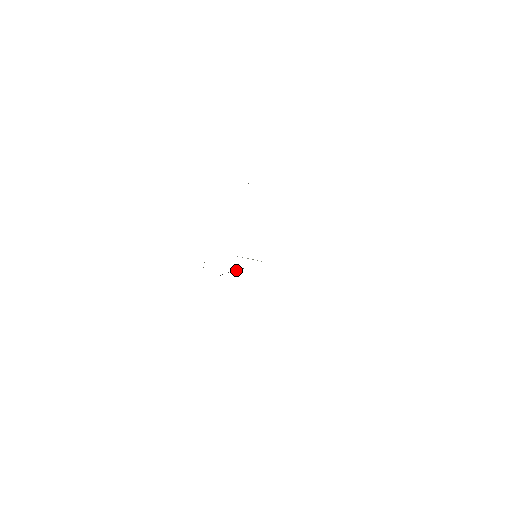
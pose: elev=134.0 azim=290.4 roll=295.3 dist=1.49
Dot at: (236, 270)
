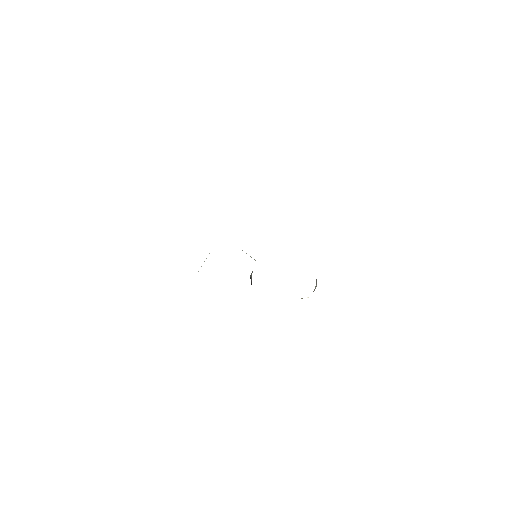
Dot at: occluded
